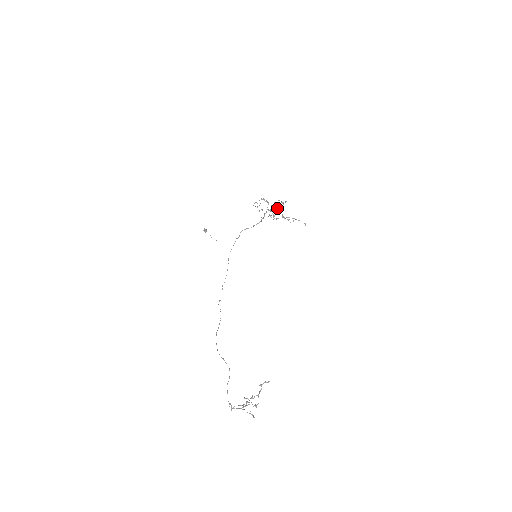
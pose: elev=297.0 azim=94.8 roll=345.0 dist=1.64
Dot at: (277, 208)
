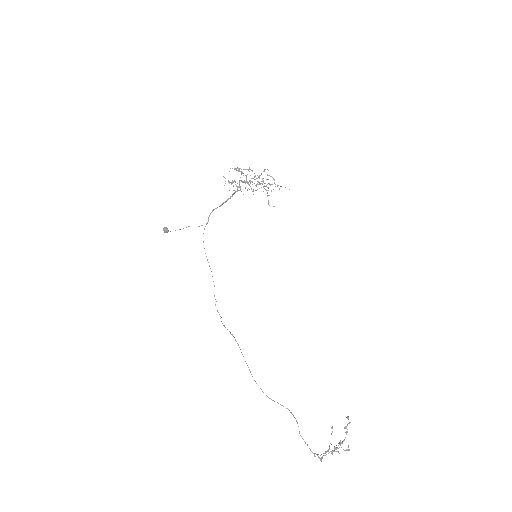
Dot at: occluded
